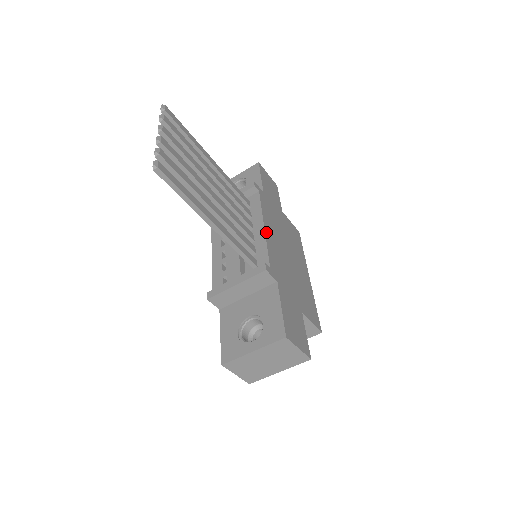
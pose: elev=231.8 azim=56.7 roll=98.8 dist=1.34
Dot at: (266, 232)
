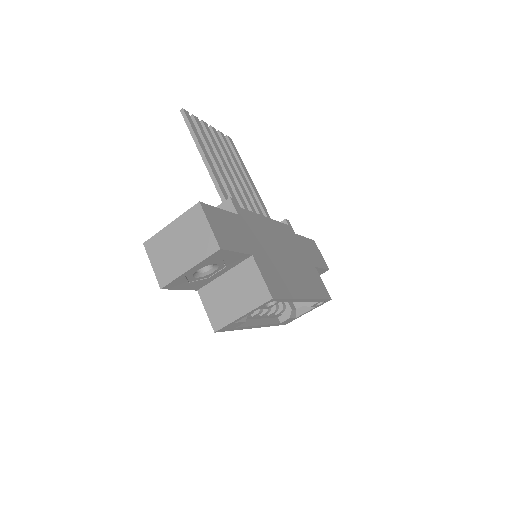
Dot at: (264, 218)
